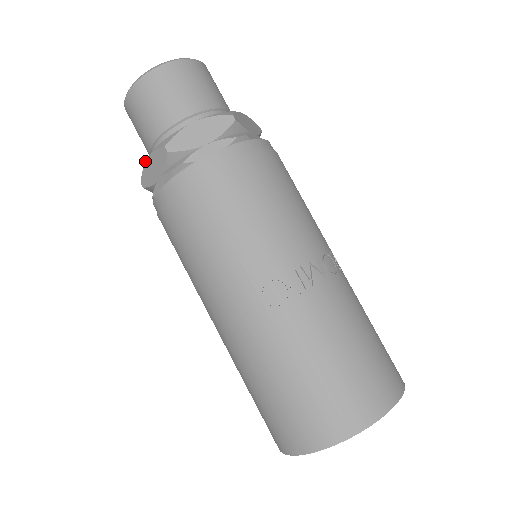
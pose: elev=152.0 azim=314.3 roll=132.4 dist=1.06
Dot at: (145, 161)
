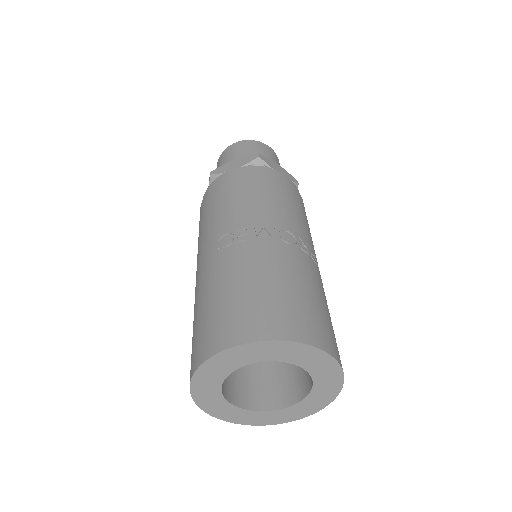
Dot at: occluded
